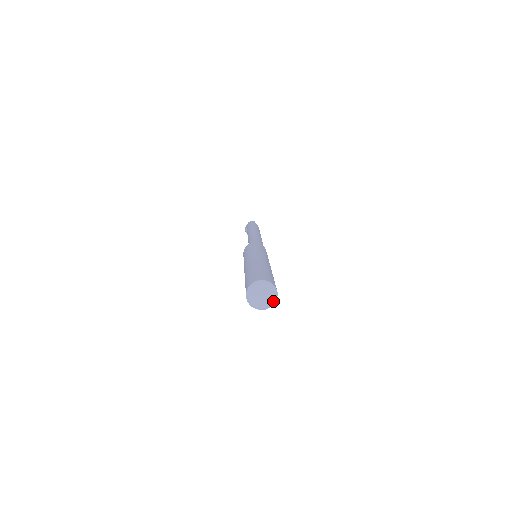
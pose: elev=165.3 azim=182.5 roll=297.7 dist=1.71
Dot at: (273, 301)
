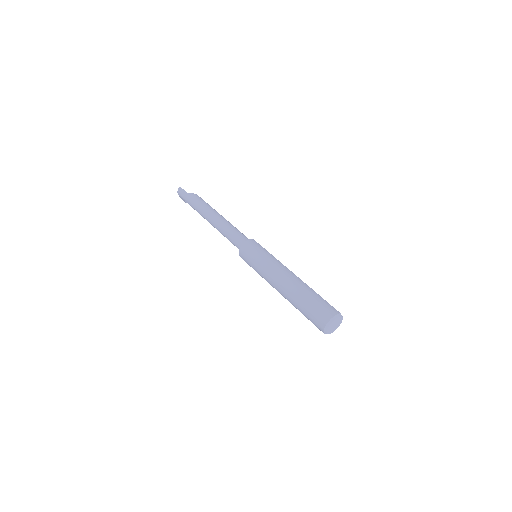
Dot at: (342, 318)
